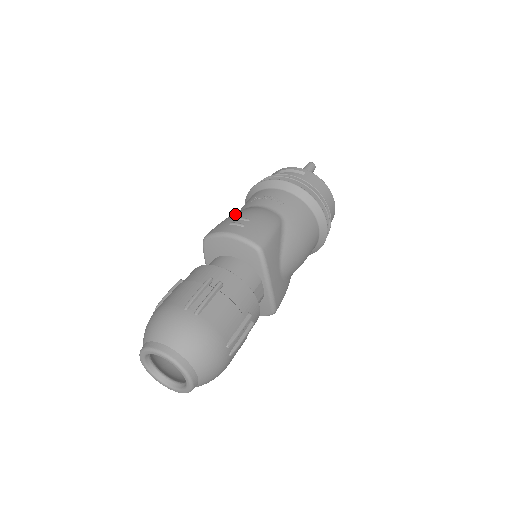
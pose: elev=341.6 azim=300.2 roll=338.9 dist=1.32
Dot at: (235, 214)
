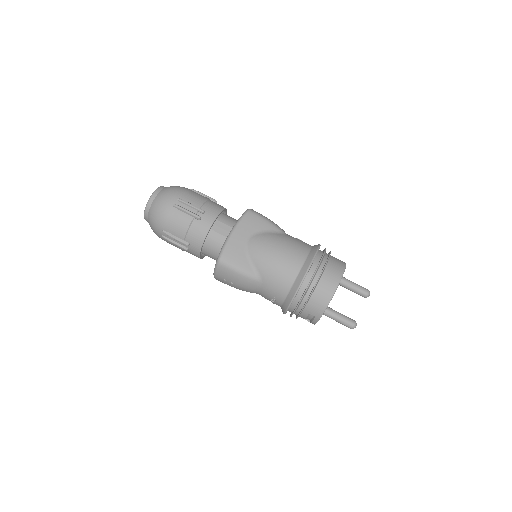
Dot at: occluded
